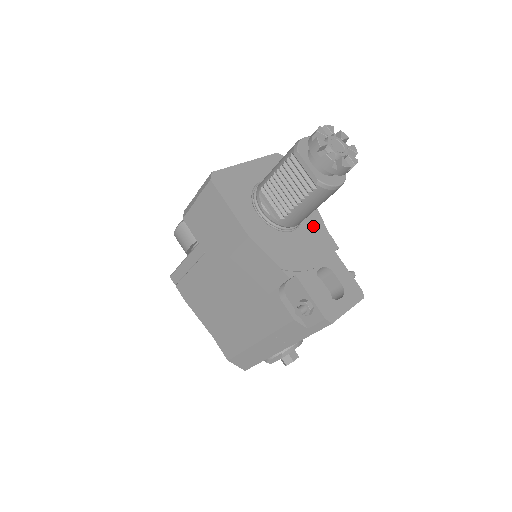
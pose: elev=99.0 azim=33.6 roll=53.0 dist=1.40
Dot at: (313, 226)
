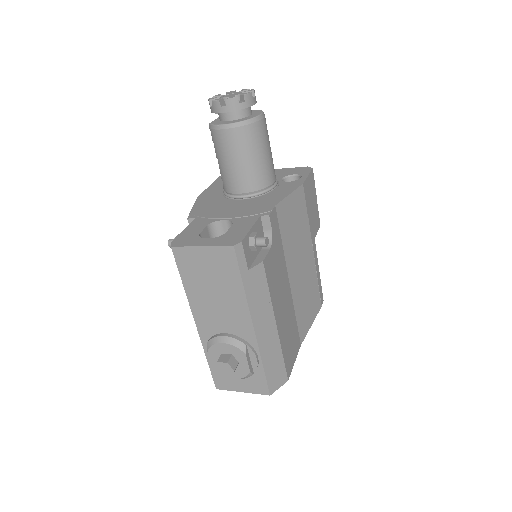
Dot at: (265, 200)
